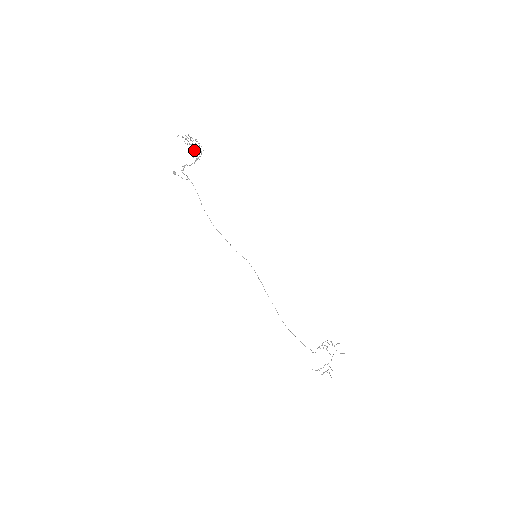
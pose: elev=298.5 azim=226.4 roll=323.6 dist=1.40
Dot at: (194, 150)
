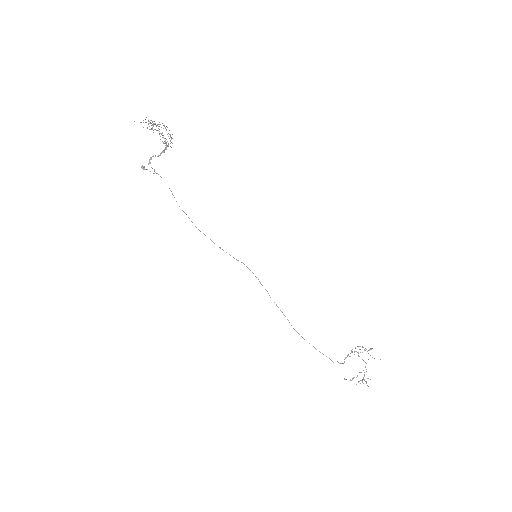
Dot at: (160, 136)
